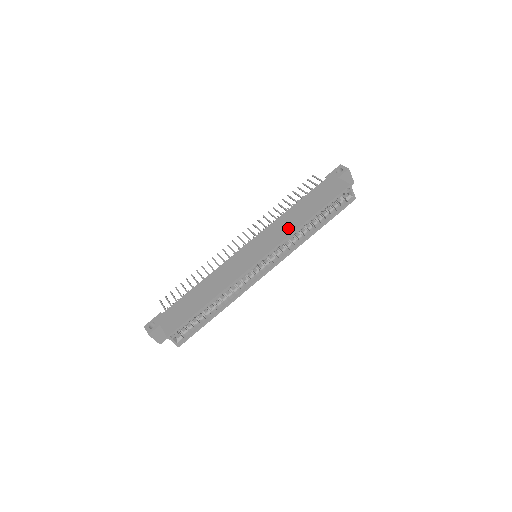
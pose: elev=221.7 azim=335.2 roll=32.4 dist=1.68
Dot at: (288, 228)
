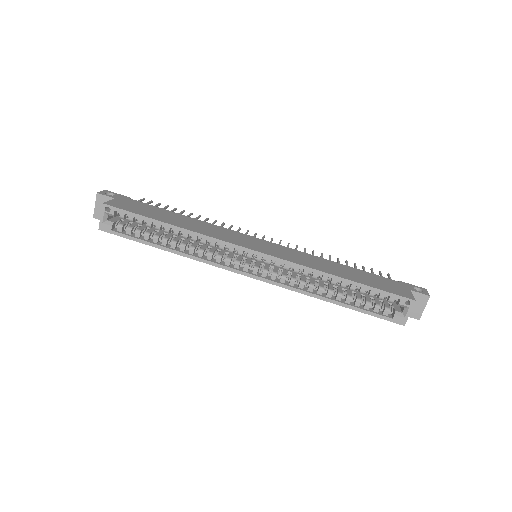
Dot at: (312, 263)
